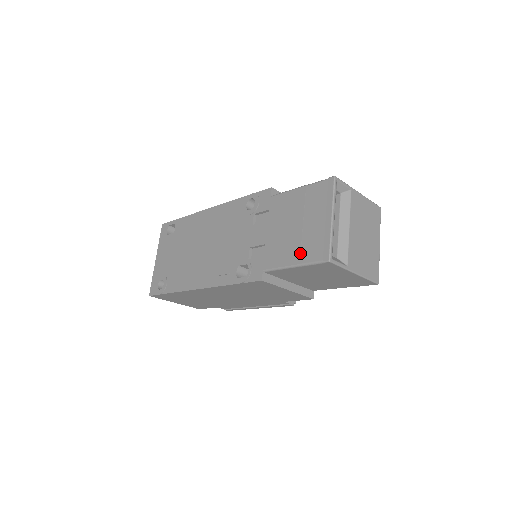
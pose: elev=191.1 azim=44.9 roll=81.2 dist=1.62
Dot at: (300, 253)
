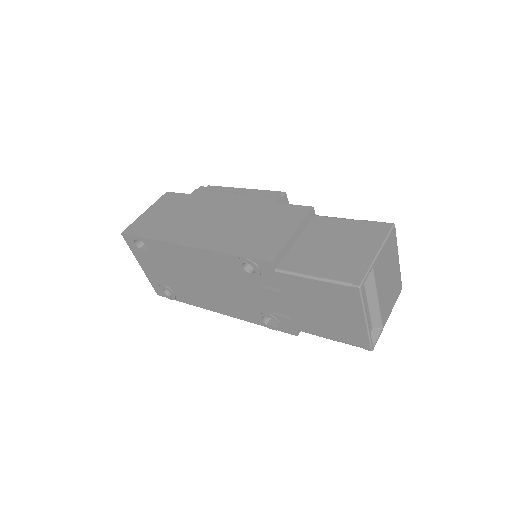
Dot at: (336, 335)
